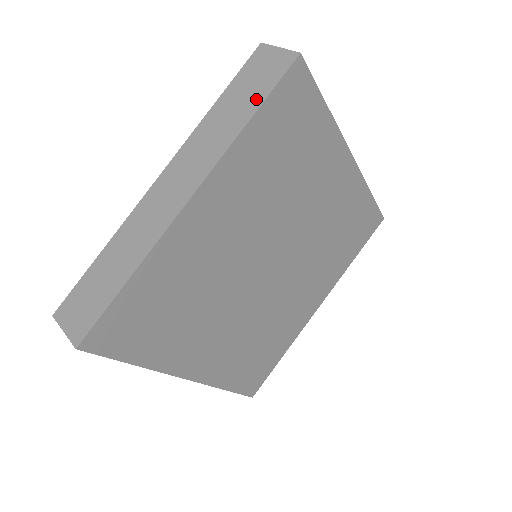
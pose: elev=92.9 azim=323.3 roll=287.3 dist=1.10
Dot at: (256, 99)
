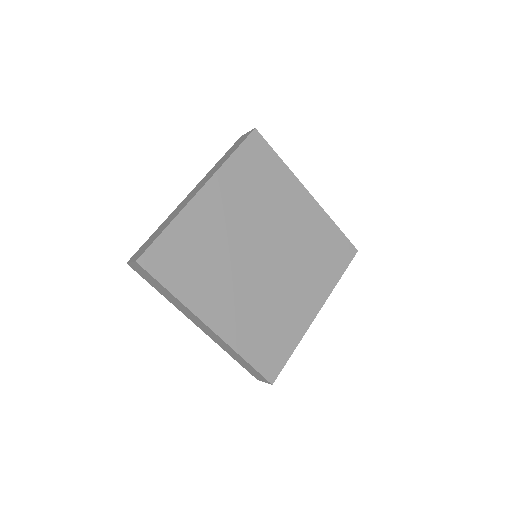
Dot at: (235, 149)
